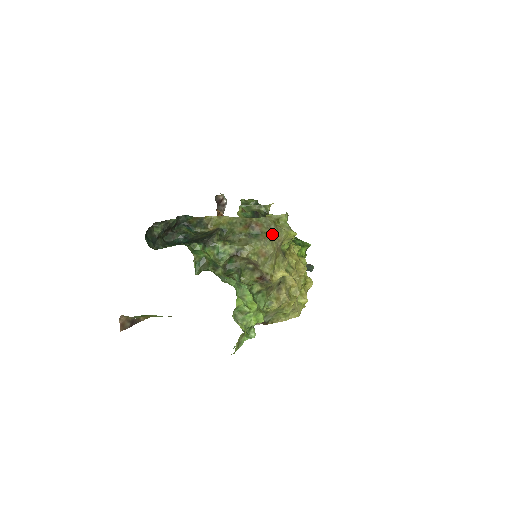
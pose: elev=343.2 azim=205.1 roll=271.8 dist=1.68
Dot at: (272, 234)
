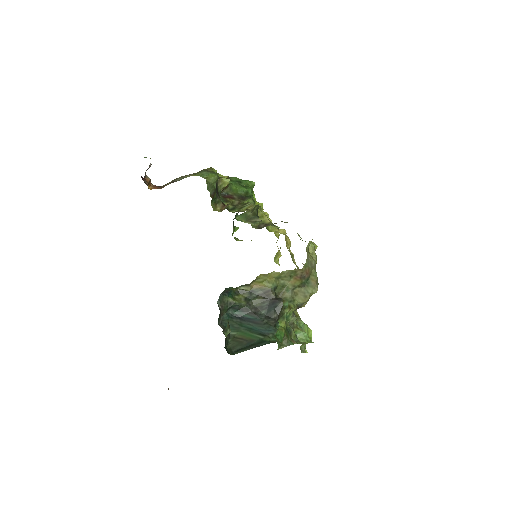
Dot at: occluded
